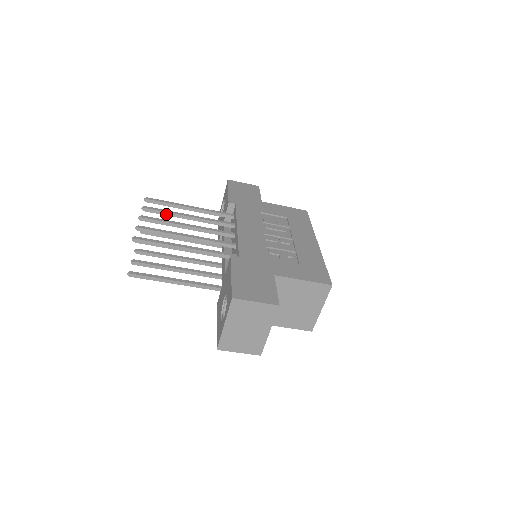
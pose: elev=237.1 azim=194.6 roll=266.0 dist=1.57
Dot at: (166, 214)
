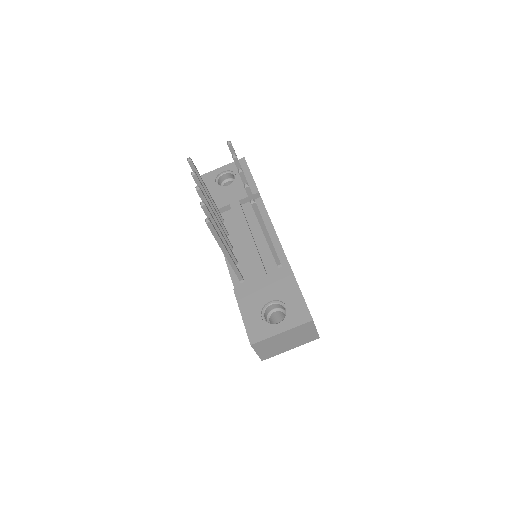
Dot at: occluded
